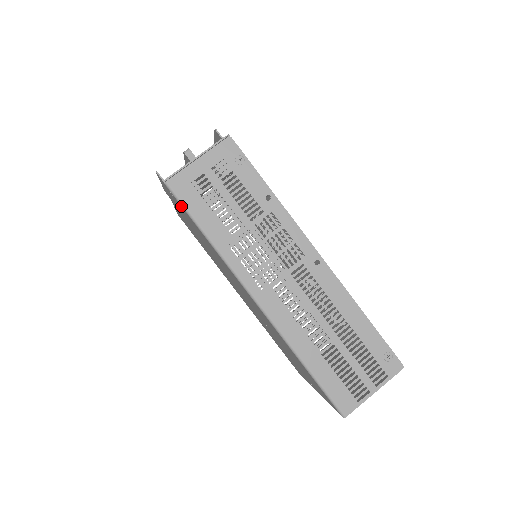
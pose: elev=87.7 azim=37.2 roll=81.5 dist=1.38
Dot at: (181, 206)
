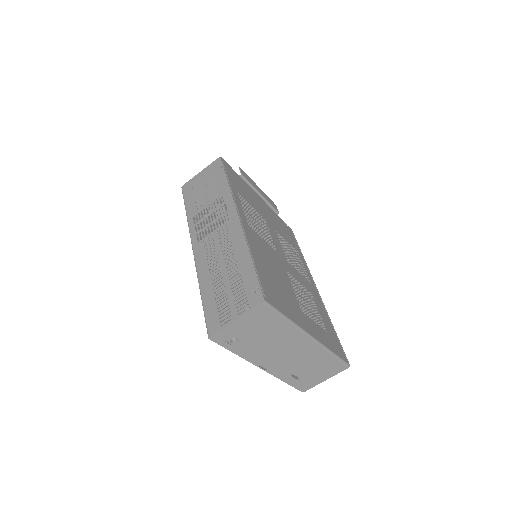
Dot at: occluded
